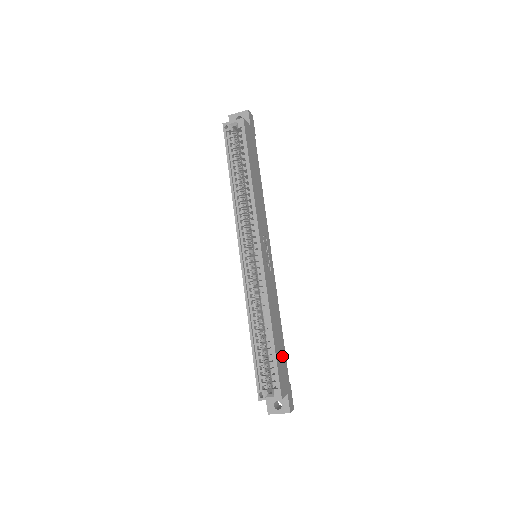
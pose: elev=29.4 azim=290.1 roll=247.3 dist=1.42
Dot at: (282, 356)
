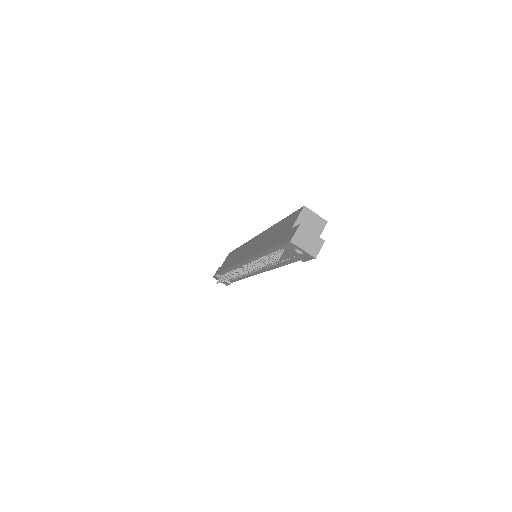
Dot at: occluded
